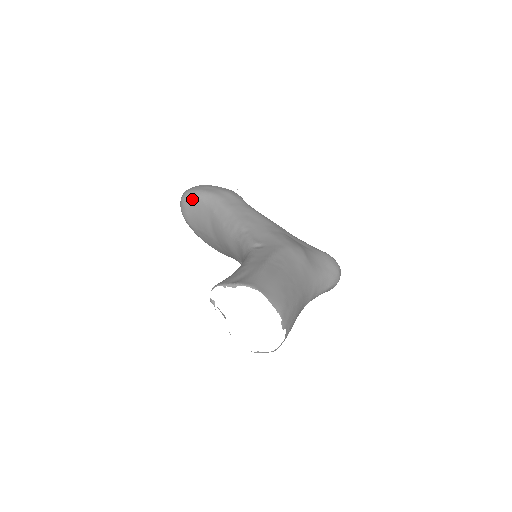
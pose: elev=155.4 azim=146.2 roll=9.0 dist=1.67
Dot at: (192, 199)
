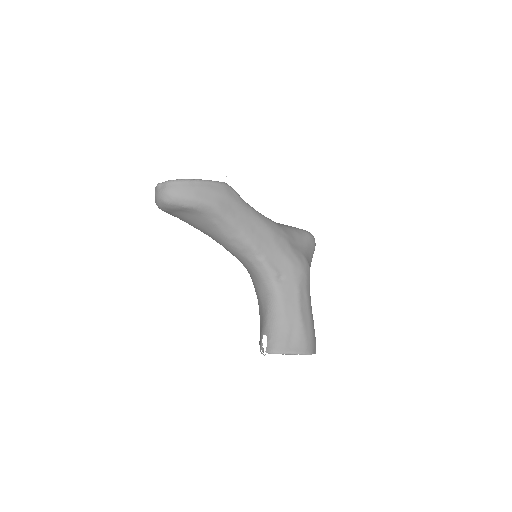
Dot at: (184, 208)
